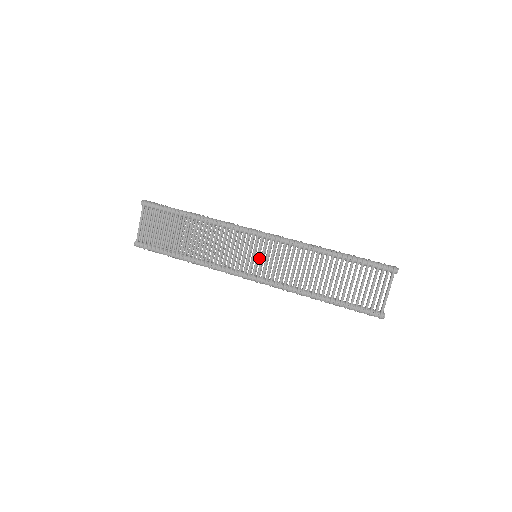
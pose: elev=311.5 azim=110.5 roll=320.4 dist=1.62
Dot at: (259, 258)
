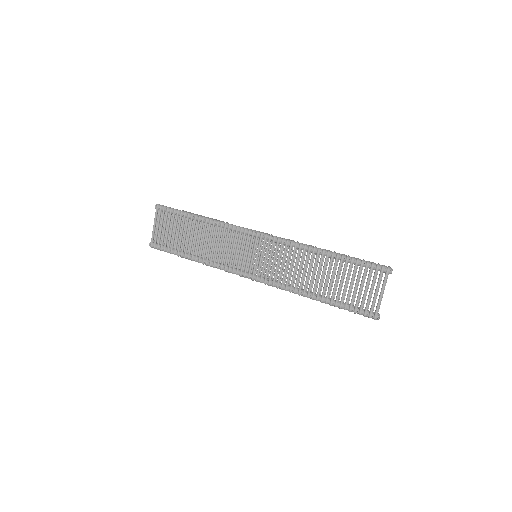
Dot at: (259, 258)
